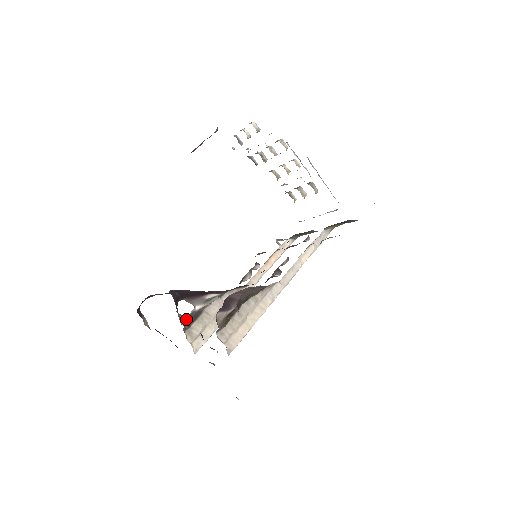
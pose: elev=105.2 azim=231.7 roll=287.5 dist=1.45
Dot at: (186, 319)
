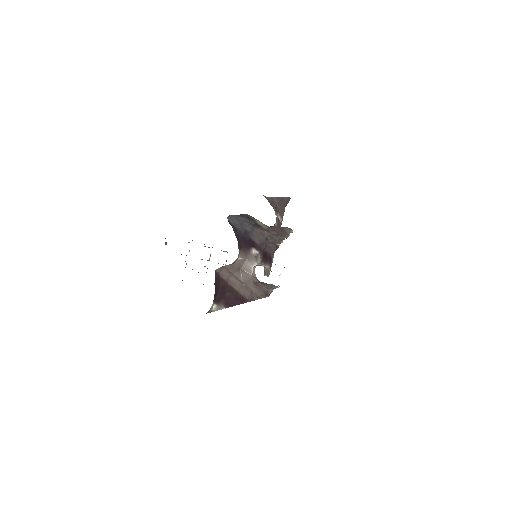
Dot at: occluded
